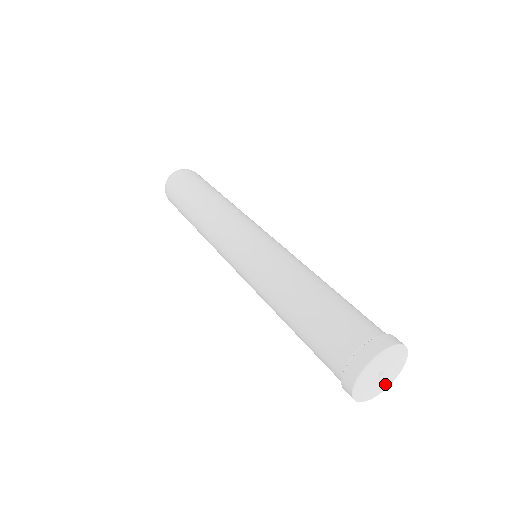
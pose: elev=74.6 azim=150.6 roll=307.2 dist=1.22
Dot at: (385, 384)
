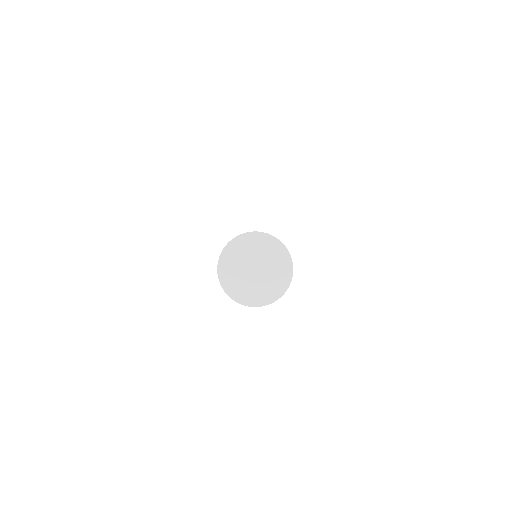
Dot at: (243, 294)
